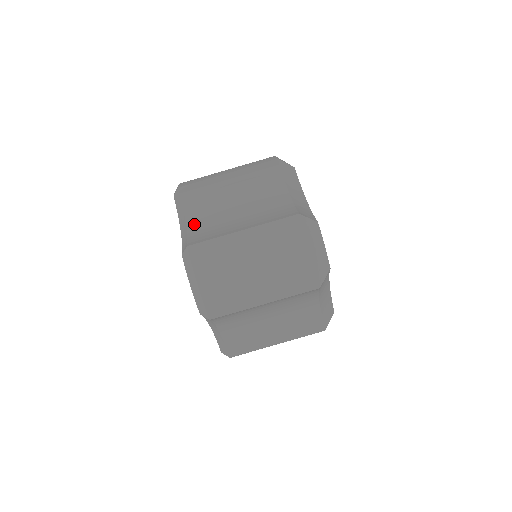
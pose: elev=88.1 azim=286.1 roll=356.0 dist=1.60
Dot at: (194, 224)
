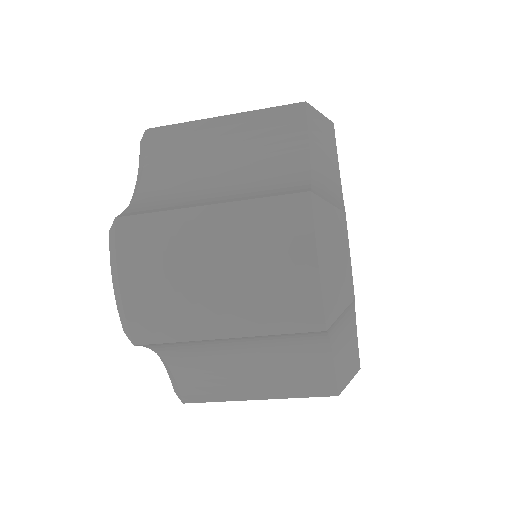
Dot at: (149, 187)
